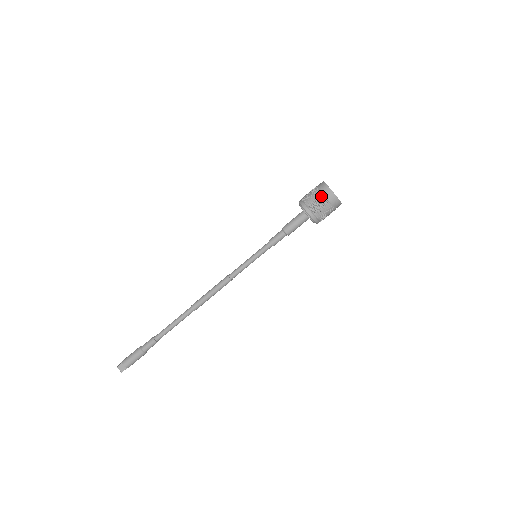
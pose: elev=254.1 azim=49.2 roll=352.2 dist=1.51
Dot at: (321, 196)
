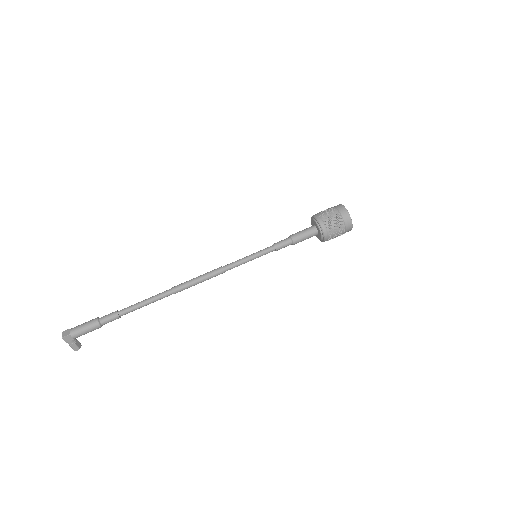
Dot at: (331, 208)
